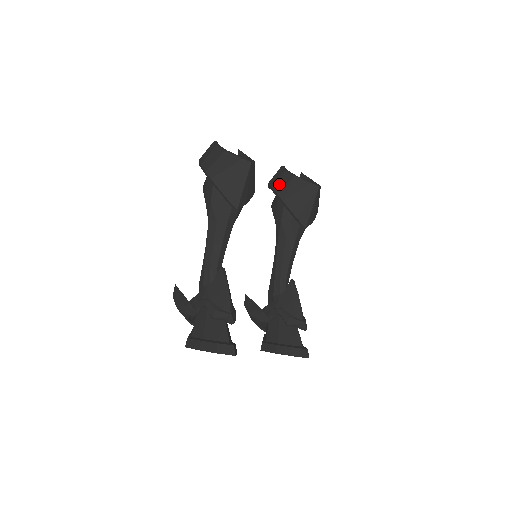
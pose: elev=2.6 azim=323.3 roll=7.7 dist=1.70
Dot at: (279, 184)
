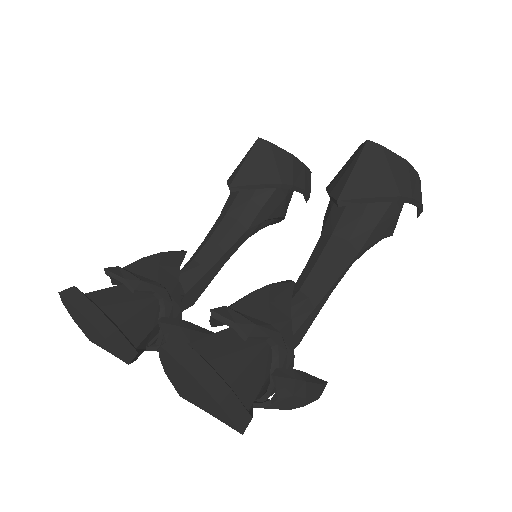
Dot at: occluded
